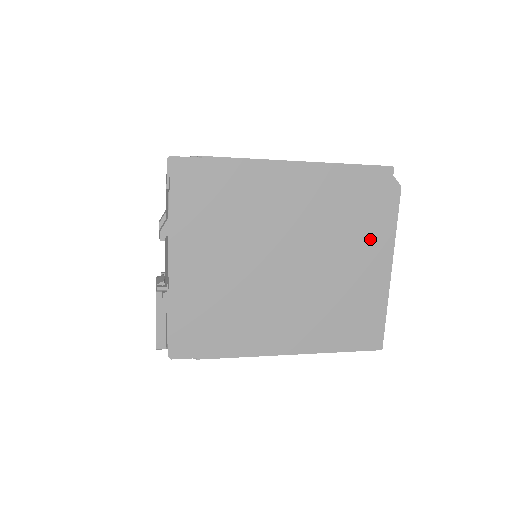
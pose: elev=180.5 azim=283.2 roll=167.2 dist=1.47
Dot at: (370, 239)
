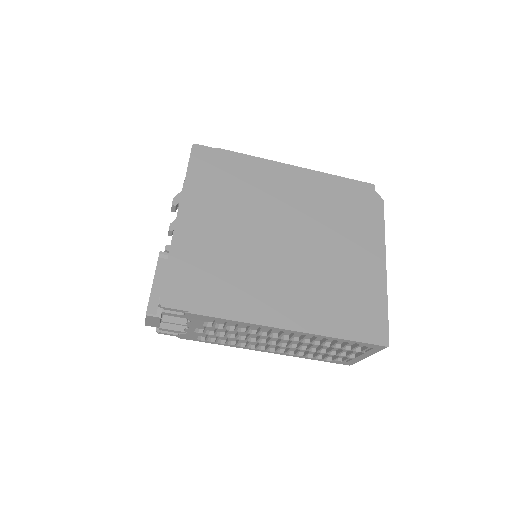
Dot at: (362, 235)
